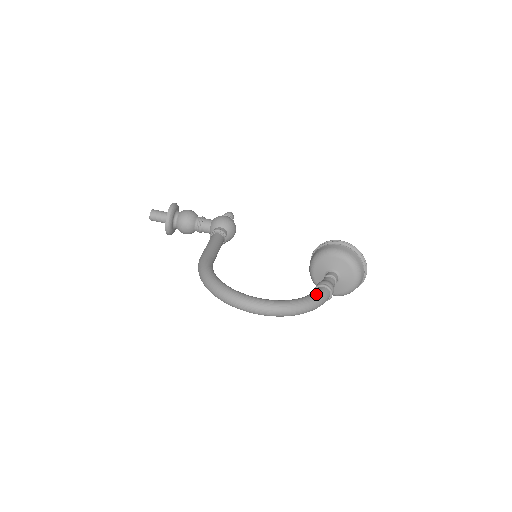
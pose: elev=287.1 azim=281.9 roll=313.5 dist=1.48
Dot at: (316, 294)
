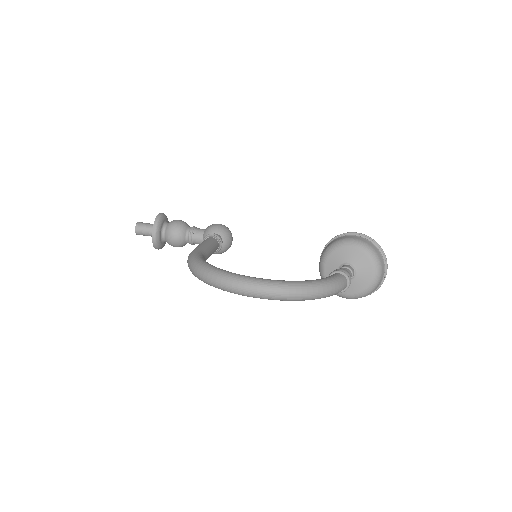
Dot at: (330, 277)
